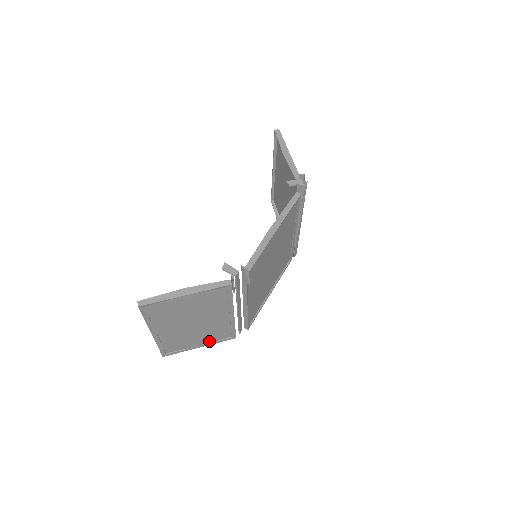
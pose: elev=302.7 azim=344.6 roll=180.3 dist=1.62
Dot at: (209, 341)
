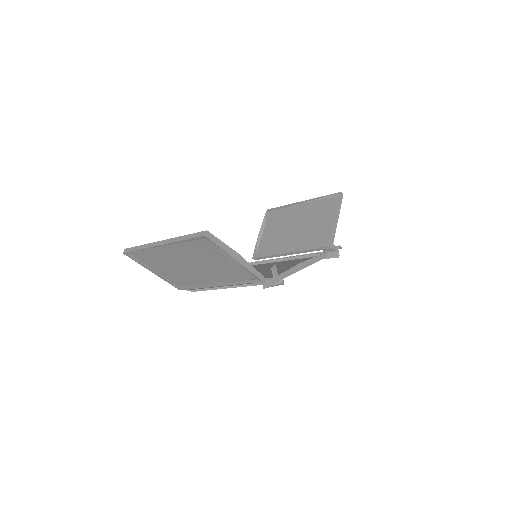
Dot at: (164, 275)
